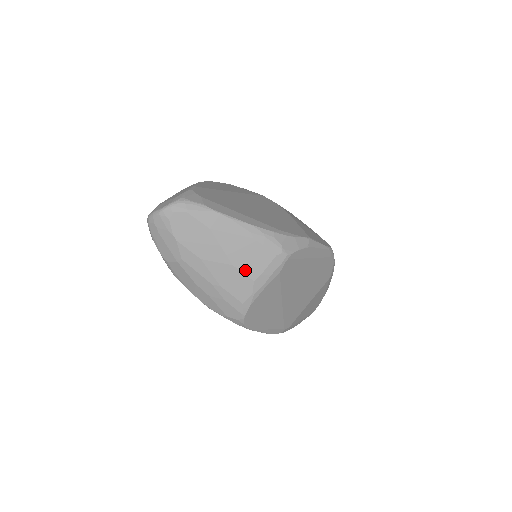
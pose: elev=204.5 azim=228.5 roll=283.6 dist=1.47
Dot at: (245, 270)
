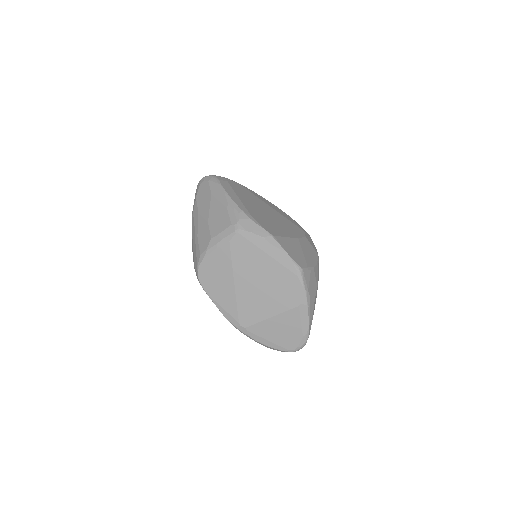
Dot at: (212, 228)
